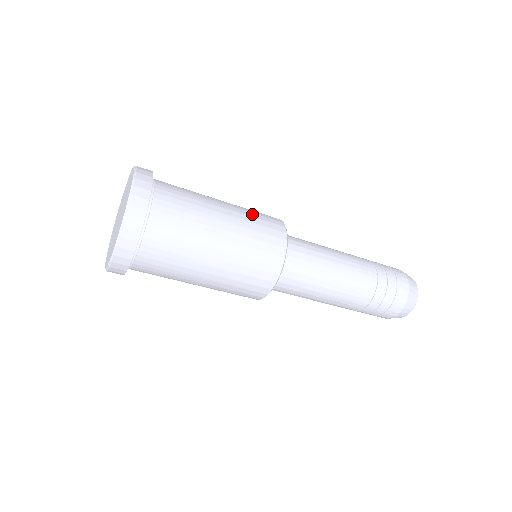
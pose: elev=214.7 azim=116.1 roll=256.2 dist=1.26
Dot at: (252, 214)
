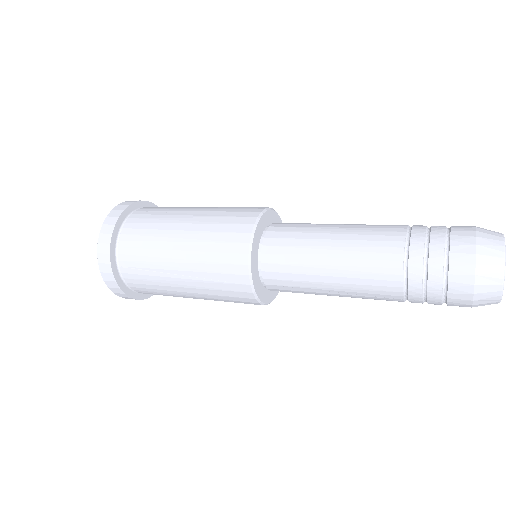
Dot at: (211, 236)
